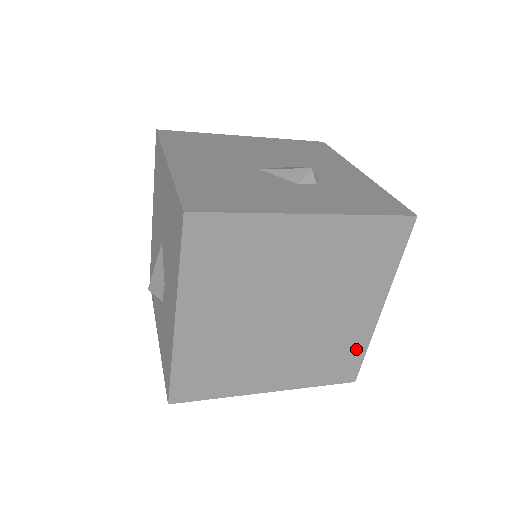
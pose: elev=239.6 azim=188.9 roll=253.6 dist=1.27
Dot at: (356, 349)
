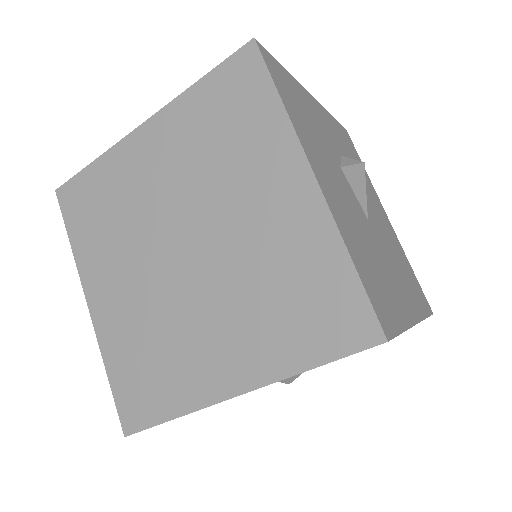
Dot at: (329, 267)
